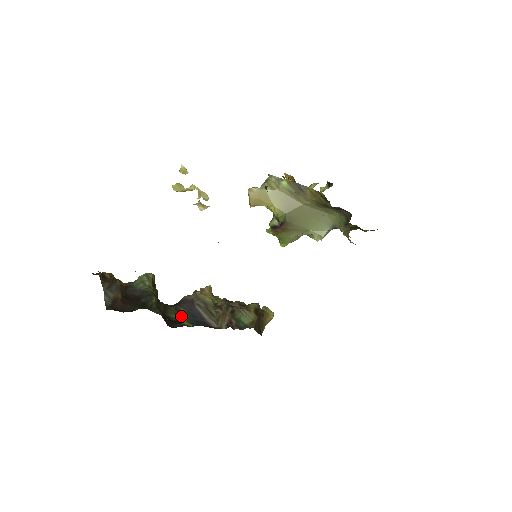
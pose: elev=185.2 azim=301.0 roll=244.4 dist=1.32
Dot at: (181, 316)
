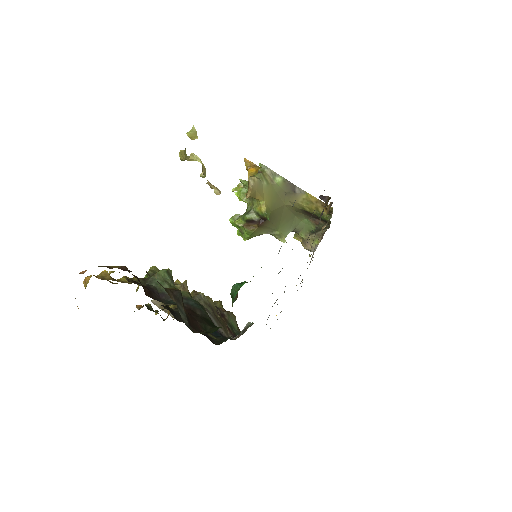
Dot at: occluded
